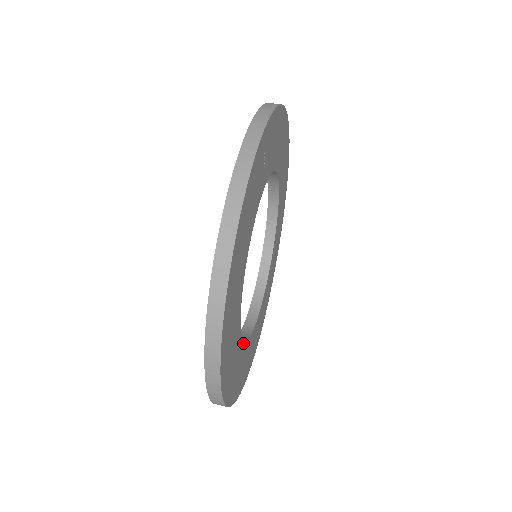
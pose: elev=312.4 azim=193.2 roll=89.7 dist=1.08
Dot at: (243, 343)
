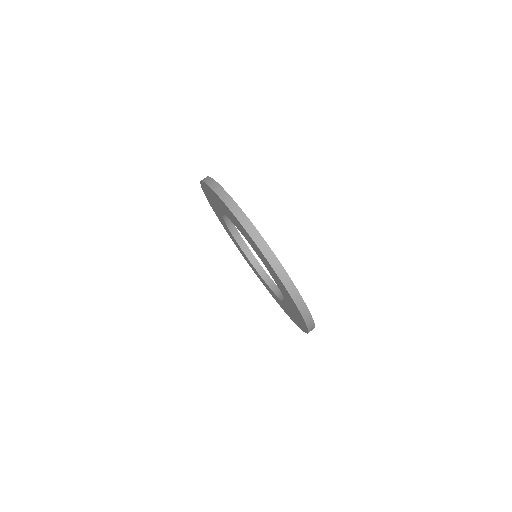
Dot at: occluded
